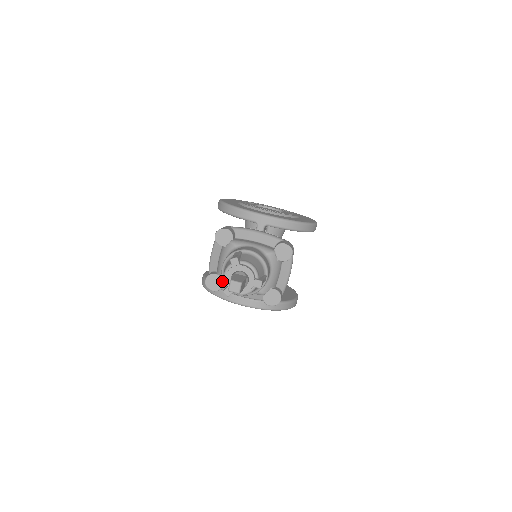
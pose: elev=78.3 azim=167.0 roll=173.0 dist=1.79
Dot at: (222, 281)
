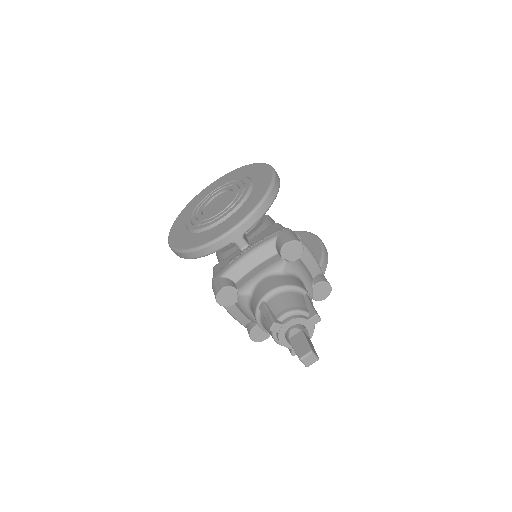
Dot at: occluded
